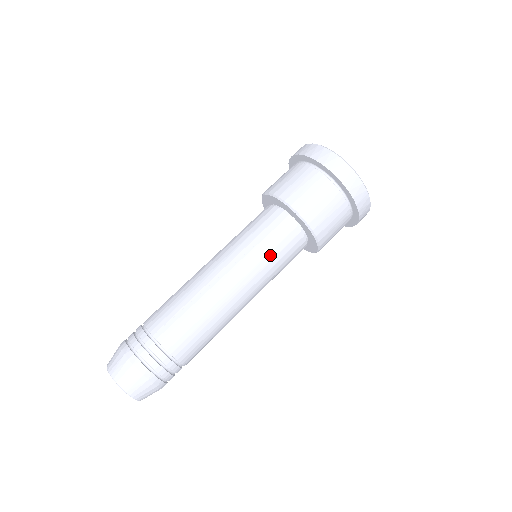
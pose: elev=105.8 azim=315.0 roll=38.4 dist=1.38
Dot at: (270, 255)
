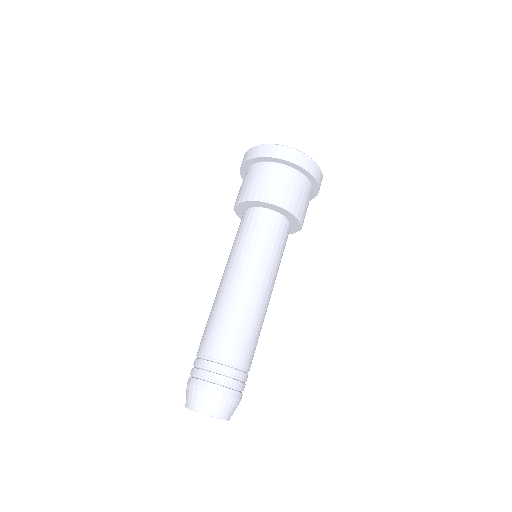
Dot at: (247, 241)
